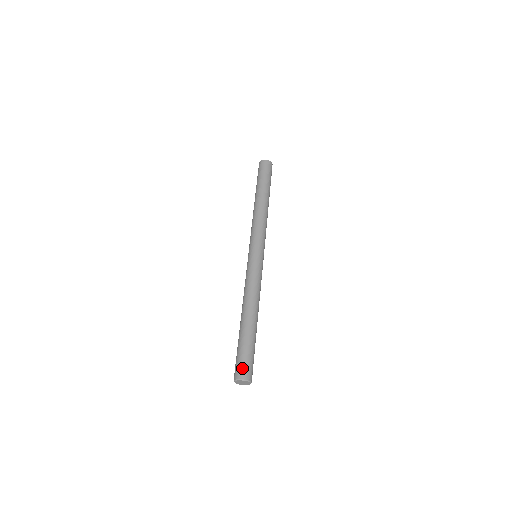
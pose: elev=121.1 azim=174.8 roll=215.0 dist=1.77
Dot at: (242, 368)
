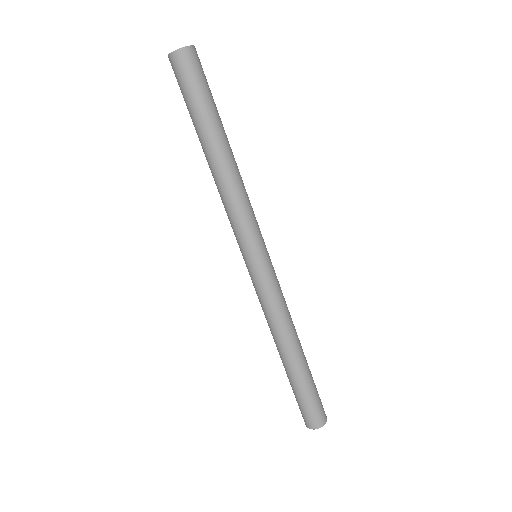
Dot at: (302, 416)
